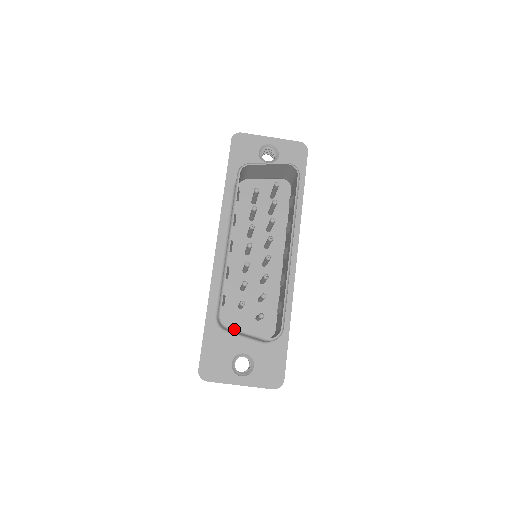
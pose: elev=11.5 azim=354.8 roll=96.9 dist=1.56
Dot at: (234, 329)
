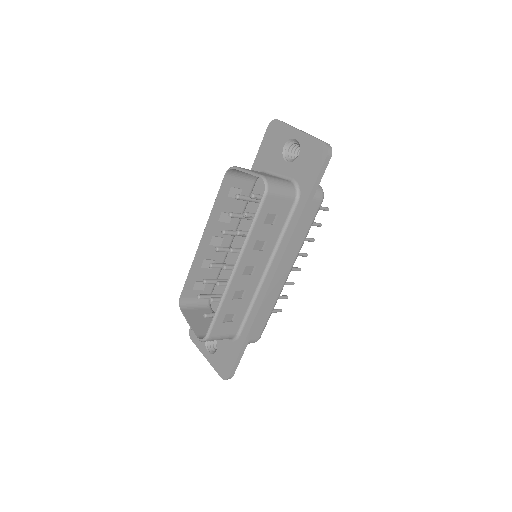
Dot at: (183, 314)
